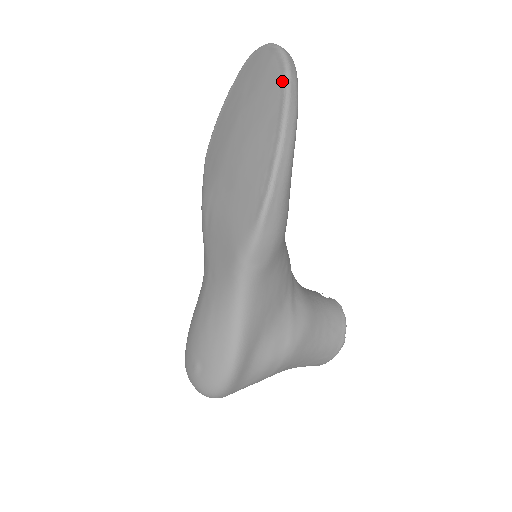
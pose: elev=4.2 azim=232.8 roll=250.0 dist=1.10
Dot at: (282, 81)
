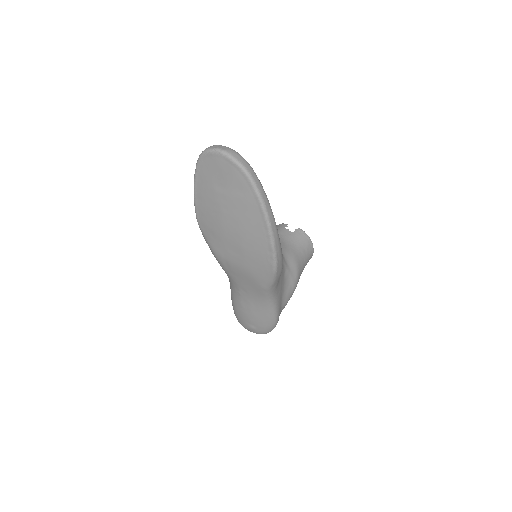
Dot at: (253, 191)
